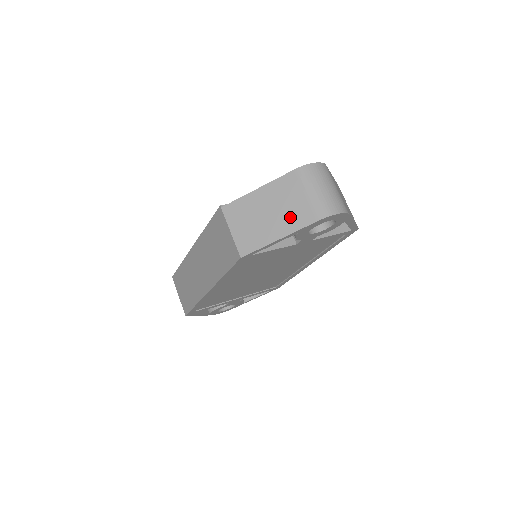
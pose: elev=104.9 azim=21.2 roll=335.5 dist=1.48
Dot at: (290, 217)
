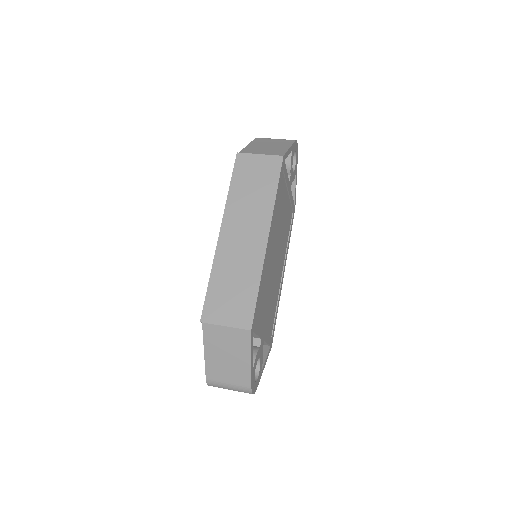
Dot at: (281, 143)
